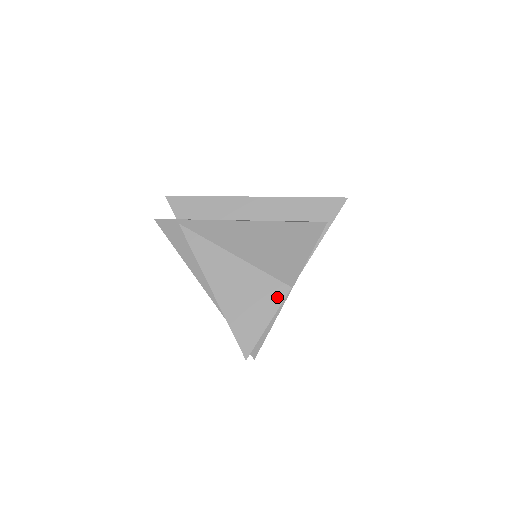
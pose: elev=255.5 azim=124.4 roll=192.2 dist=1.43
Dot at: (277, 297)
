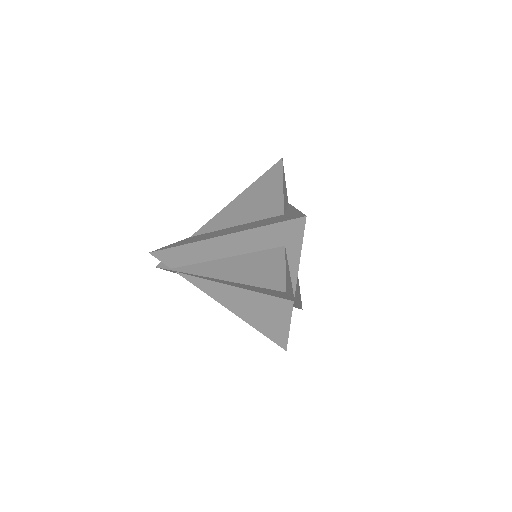
Dot at: (286, 310)
